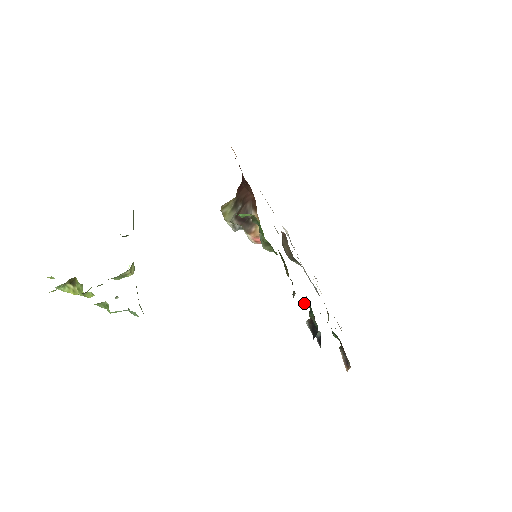
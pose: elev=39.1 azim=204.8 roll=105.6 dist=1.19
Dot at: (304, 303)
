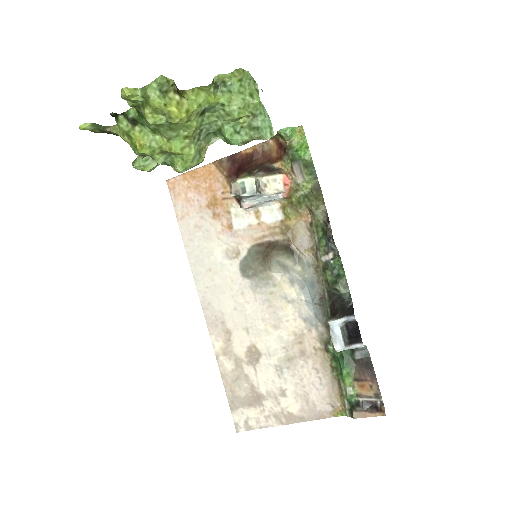
Dot at: (332, 259)
